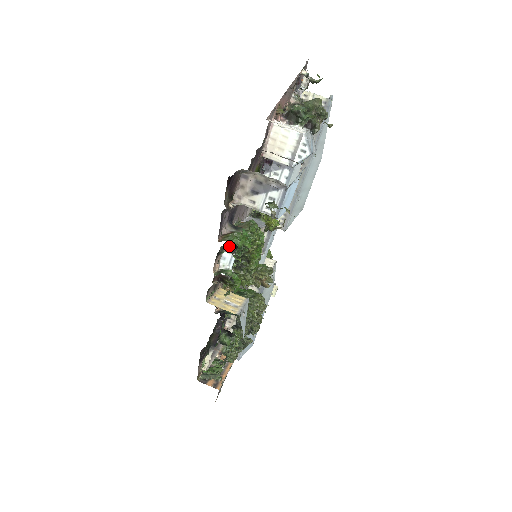
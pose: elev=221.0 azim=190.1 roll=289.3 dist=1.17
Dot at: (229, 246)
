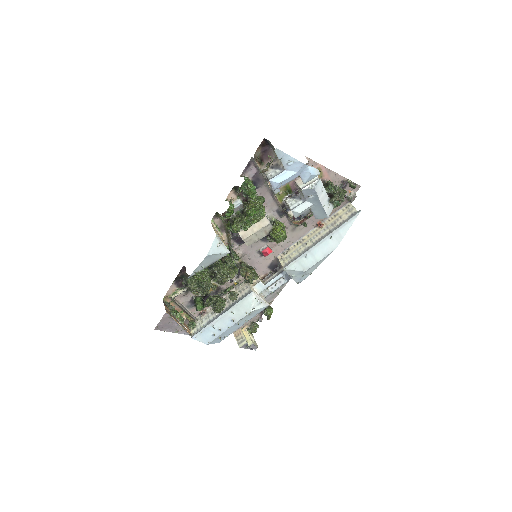
Dot at: (244, 201)
